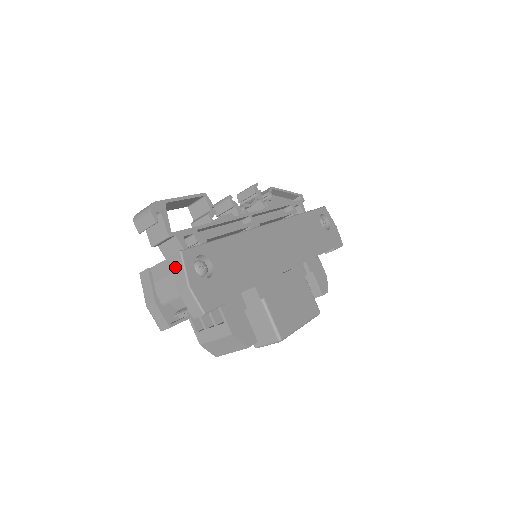
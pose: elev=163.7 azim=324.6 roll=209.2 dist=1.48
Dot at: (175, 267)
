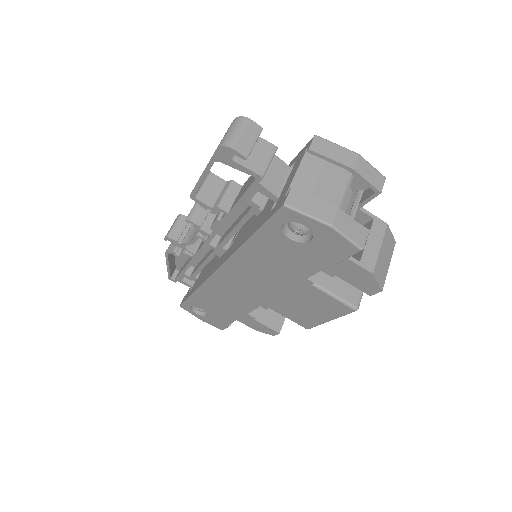
Dot at: (326, 152)
